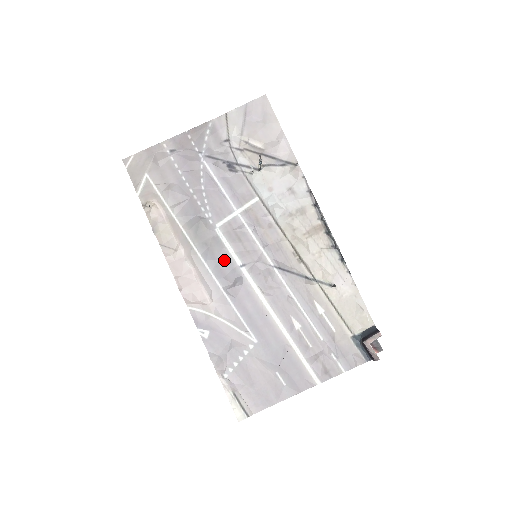
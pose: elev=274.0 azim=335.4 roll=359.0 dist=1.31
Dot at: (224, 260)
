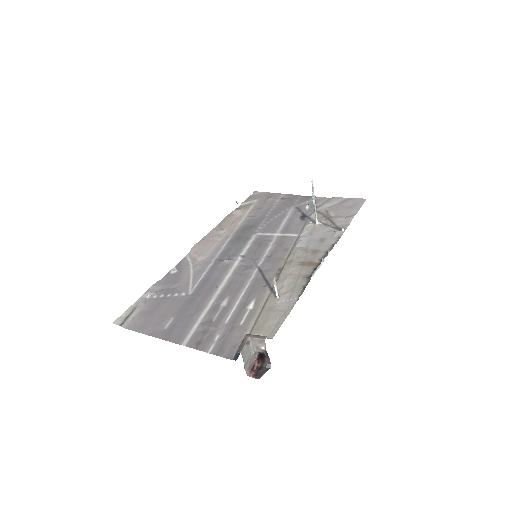
Dot at: (237, 248)
